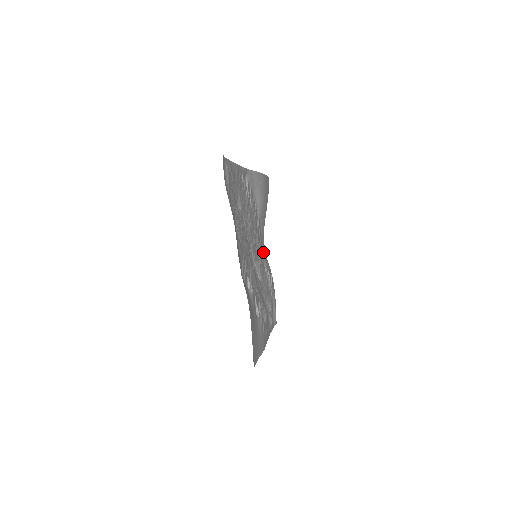
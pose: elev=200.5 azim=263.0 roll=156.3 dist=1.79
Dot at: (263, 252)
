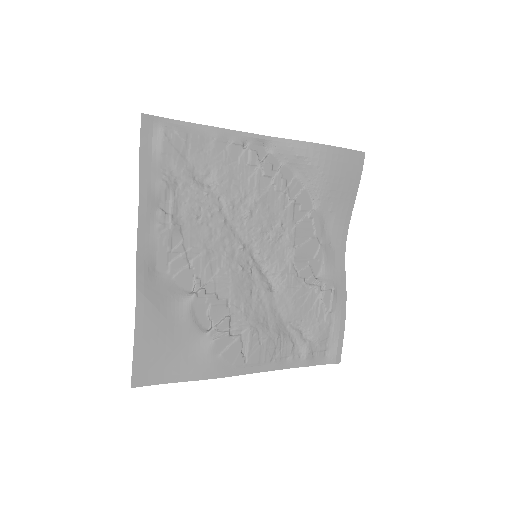
Dot at: (323, 257)
